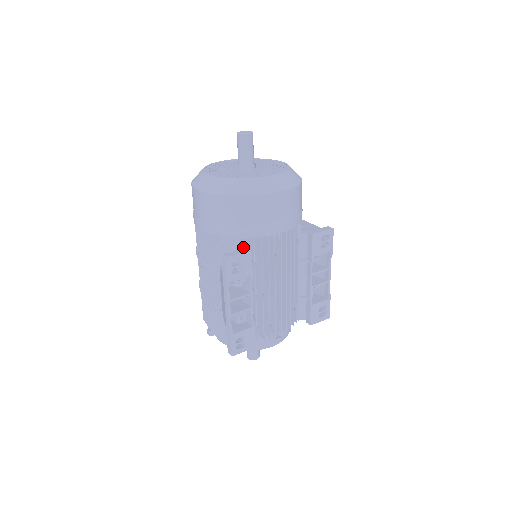
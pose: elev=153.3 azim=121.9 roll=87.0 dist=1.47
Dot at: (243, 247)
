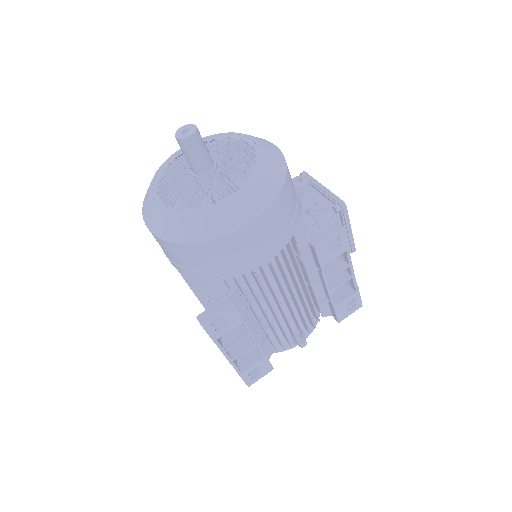
Dot at: (226, 284)
